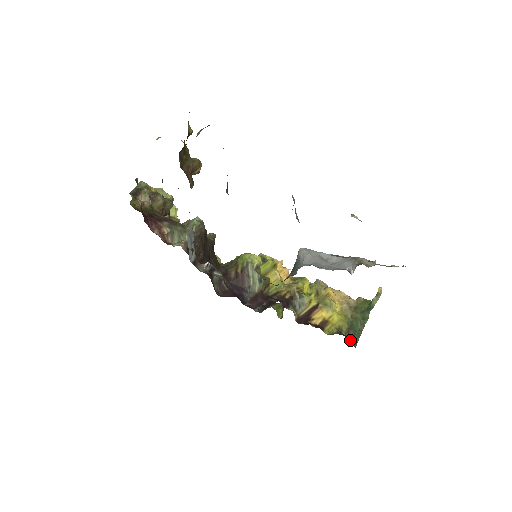
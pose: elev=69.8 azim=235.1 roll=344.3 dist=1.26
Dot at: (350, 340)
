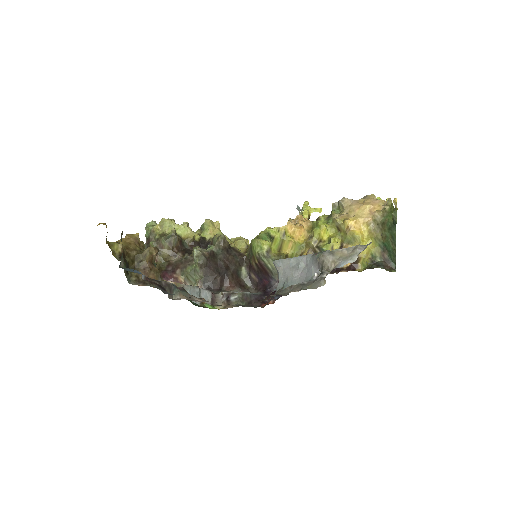
Dot at: (387, 264)
